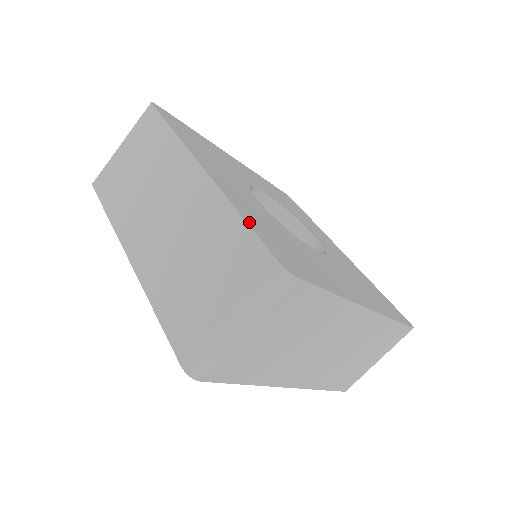
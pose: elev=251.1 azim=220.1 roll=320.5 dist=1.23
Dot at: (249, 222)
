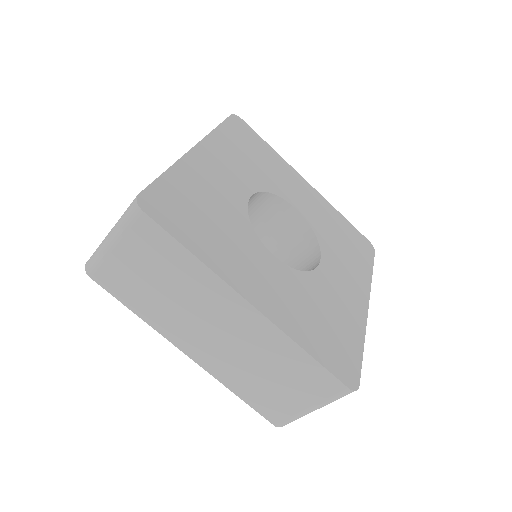
Dot at: (314, 353)
